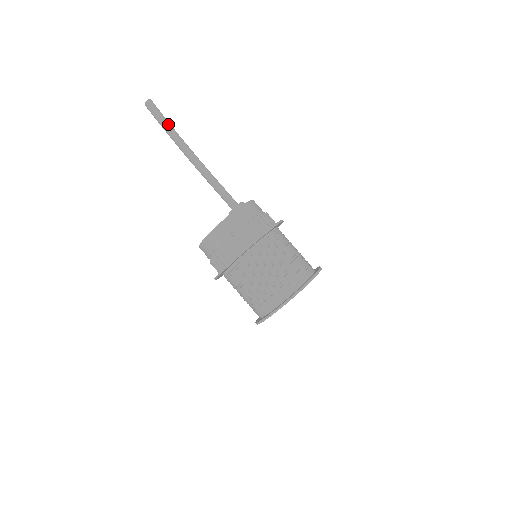
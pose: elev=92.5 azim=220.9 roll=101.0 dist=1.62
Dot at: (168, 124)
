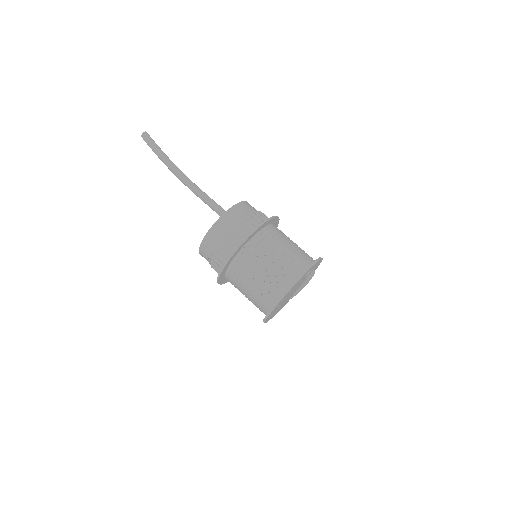
Dot at: occluded
